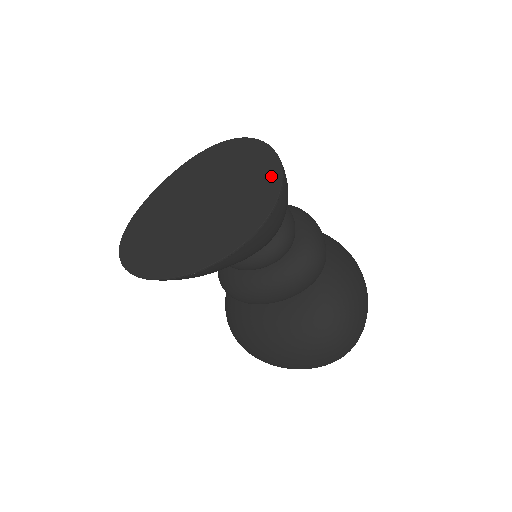
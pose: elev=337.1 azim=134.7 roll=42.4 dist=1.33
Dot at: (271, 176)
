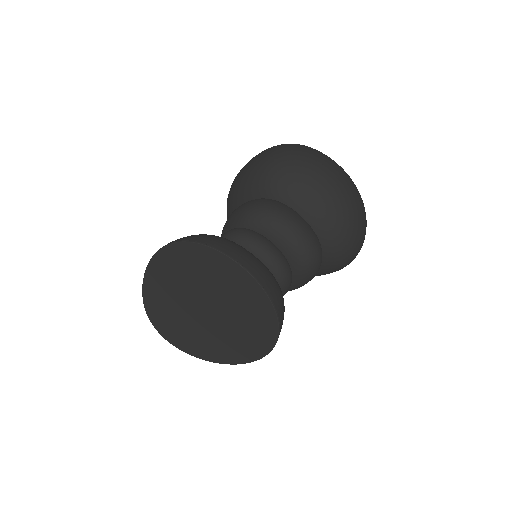
Dot at: (258, 298)
